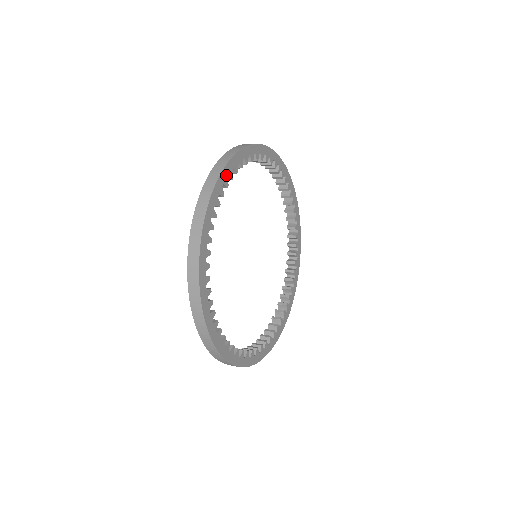
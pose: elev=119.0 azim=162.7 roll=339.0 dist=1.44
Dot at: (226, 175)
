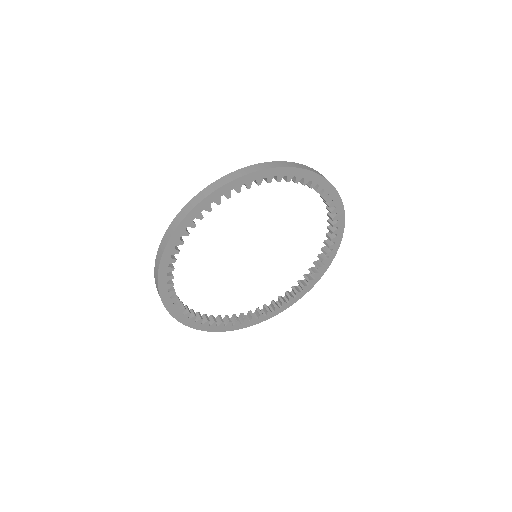
Dot at: (264, 176)
